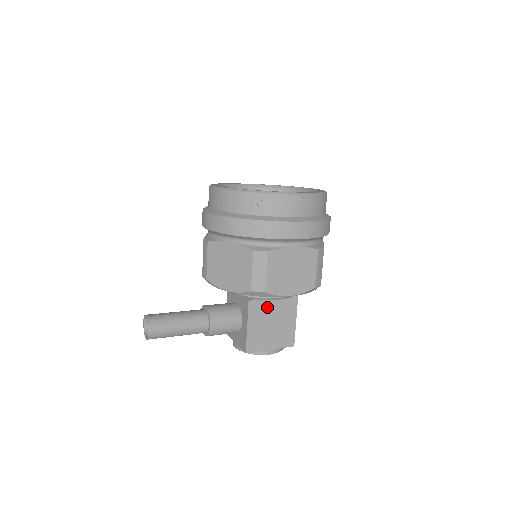
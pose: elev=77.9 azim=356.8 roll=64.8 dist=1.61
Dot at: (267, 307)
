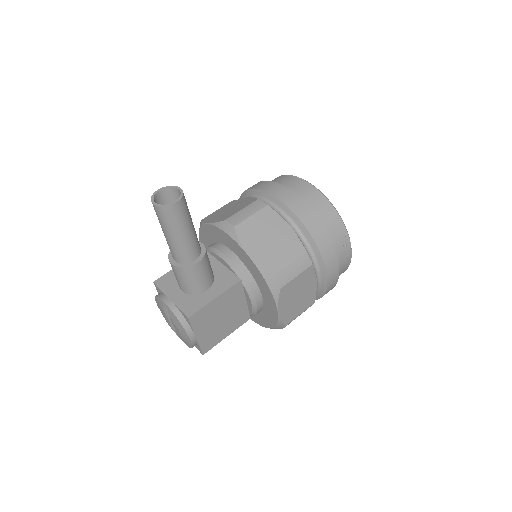
Dot at: (237, 301)
